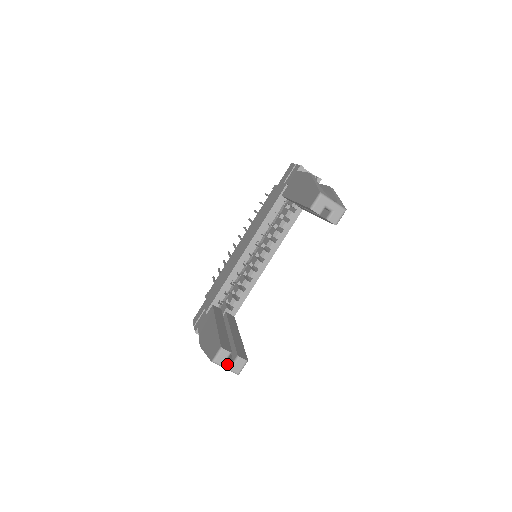
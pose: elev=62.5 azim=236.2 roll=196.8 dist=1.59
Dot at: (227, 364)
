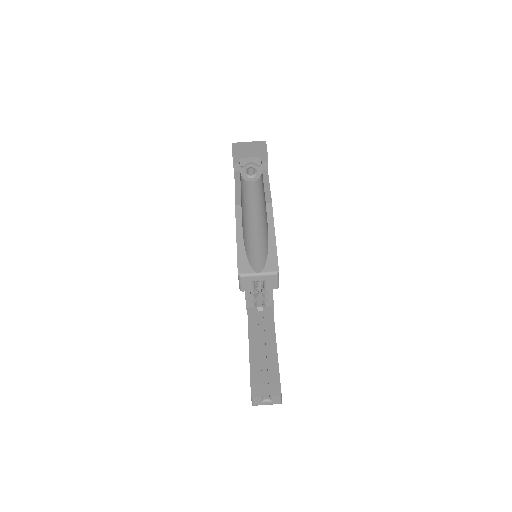
Dot at: (265, 403)
